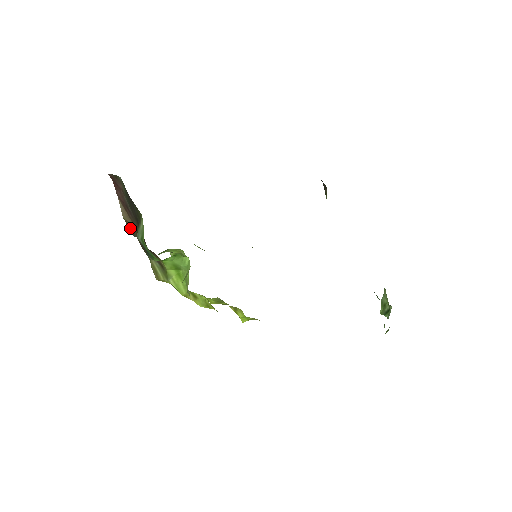
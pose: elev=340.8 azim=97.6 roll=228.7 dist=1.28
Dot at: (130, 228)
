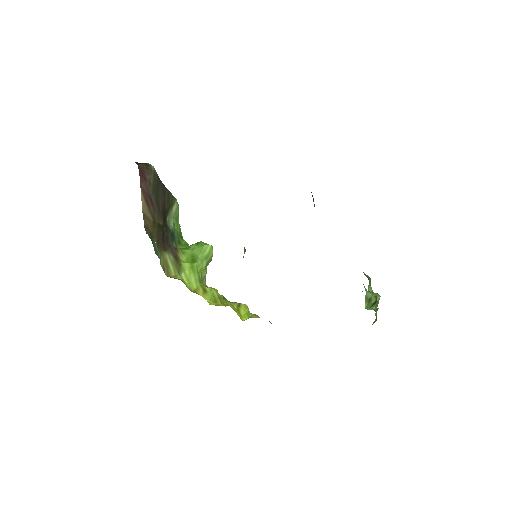
Dot at: (146, 223)
